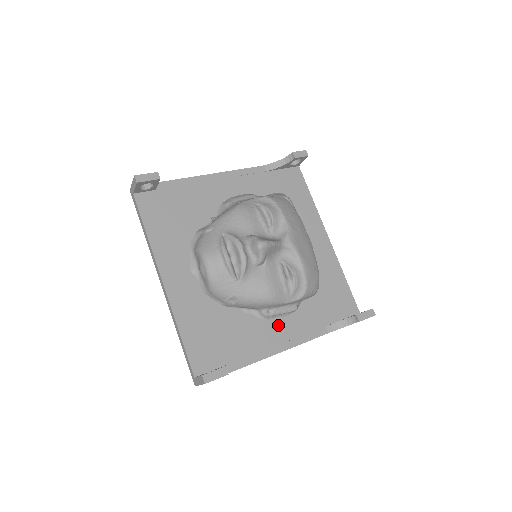
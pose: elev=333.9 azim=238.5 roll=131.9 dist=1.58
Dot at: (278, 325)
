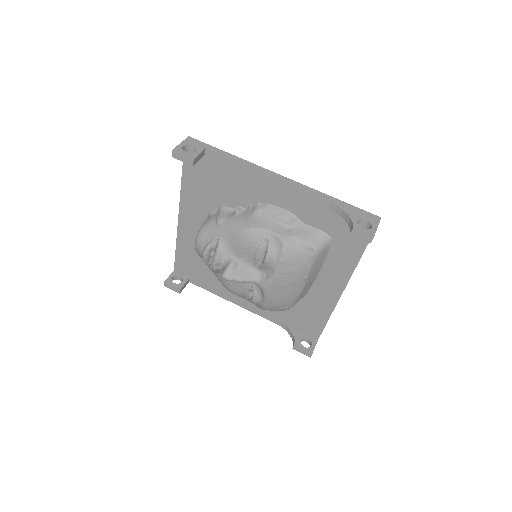
Dot at: occluded
